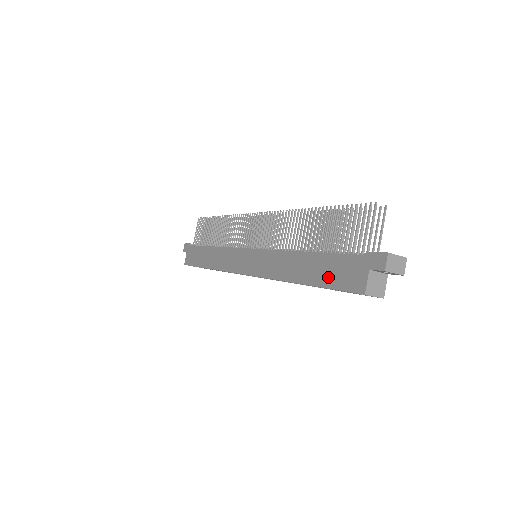
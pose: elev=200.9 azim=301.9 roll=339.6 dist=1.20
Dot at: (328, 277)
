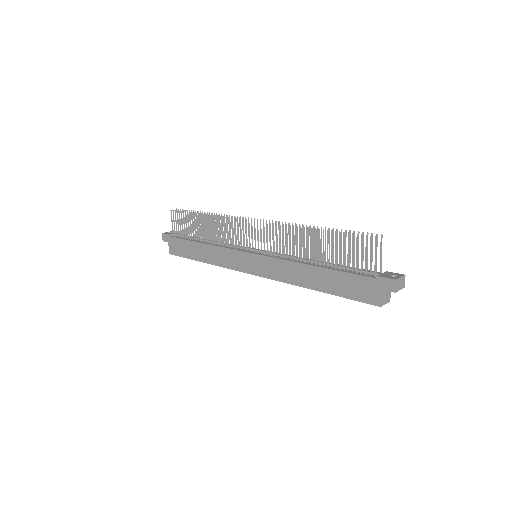
Dot at: (343, 290)
